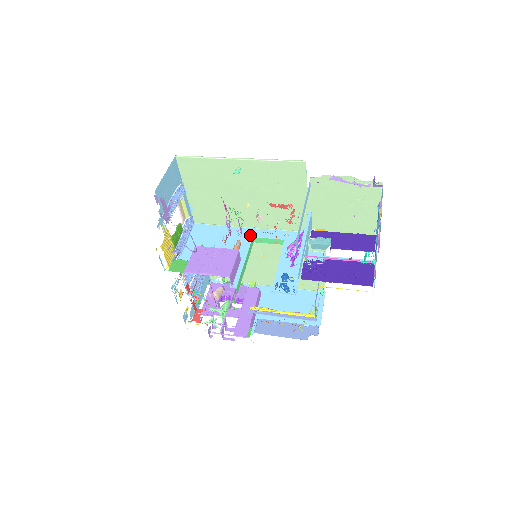
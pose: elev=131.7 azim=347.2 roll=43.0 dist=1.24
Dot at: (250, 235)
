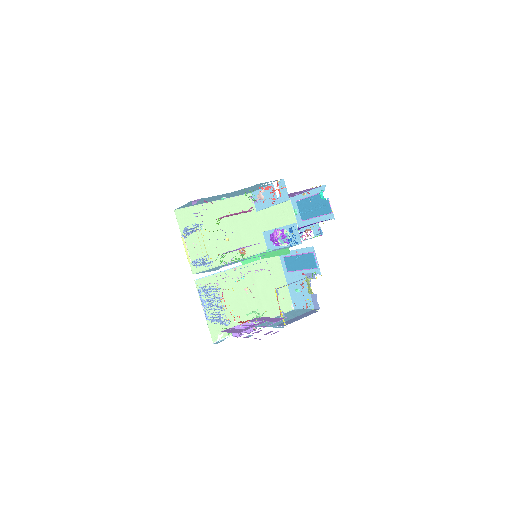
Dot at: occluded
